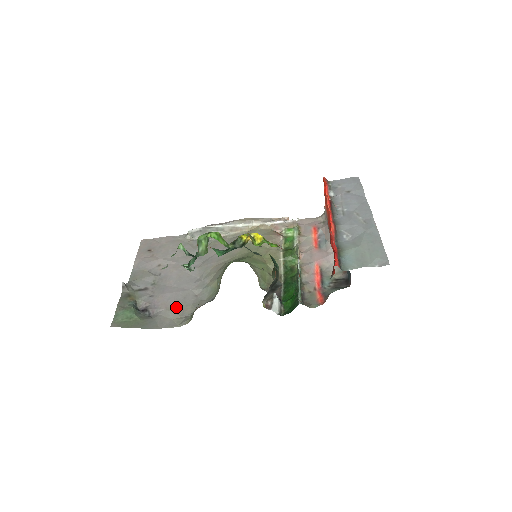
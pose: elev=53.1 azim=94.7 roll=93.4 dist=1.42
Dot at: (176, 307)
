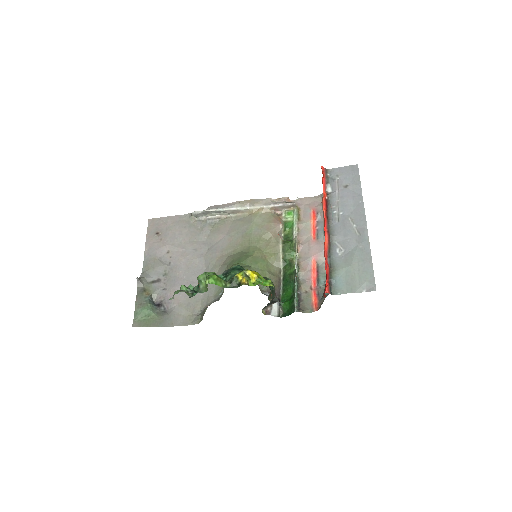
Dot at: (187, 303)
